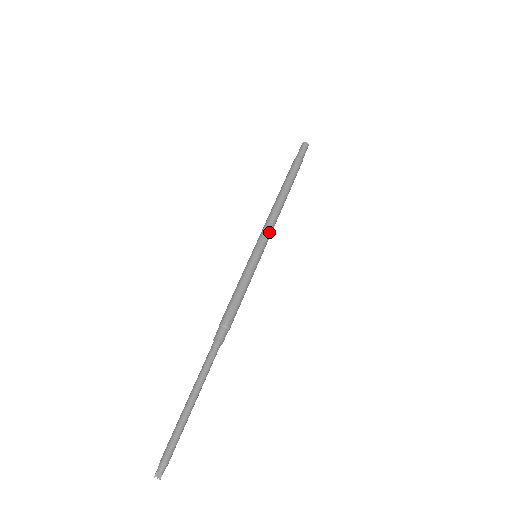
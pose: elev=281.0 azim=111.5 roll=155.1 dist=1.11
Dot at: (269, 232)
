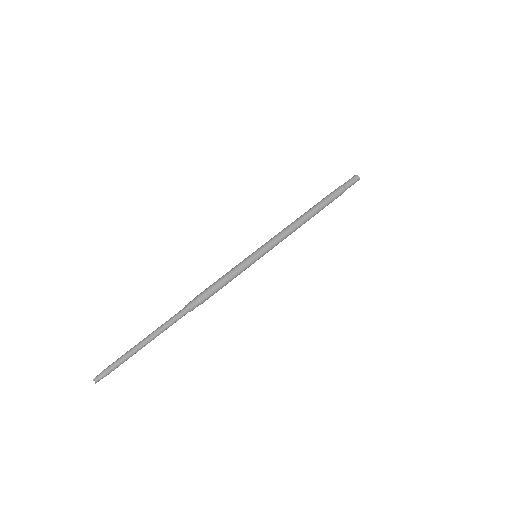
Dot at: (277, 240)
